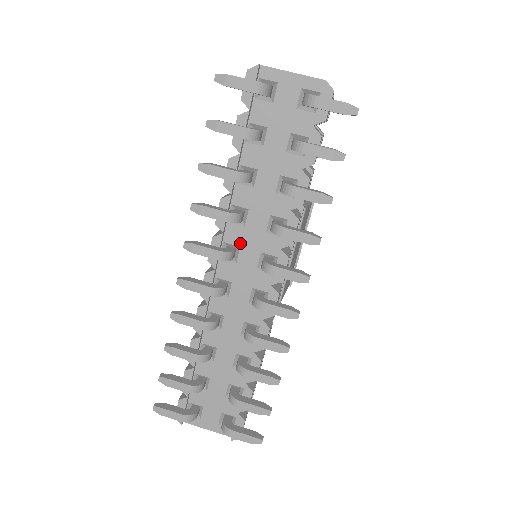
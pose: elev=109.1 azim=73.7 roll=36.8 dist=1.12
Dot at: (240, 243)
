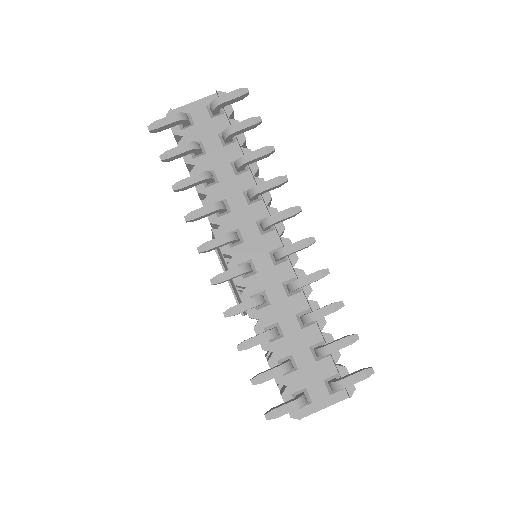
Dot at: (236, 226)
